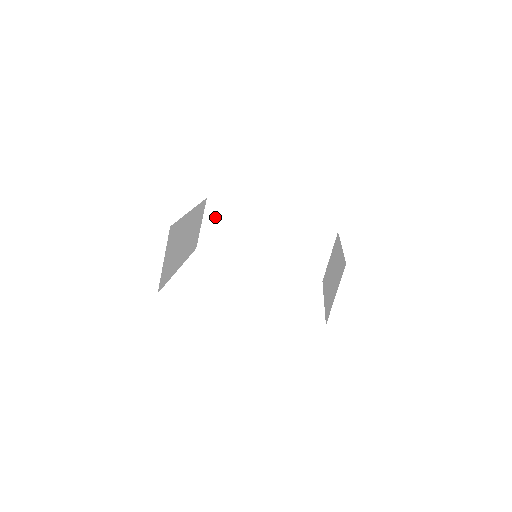
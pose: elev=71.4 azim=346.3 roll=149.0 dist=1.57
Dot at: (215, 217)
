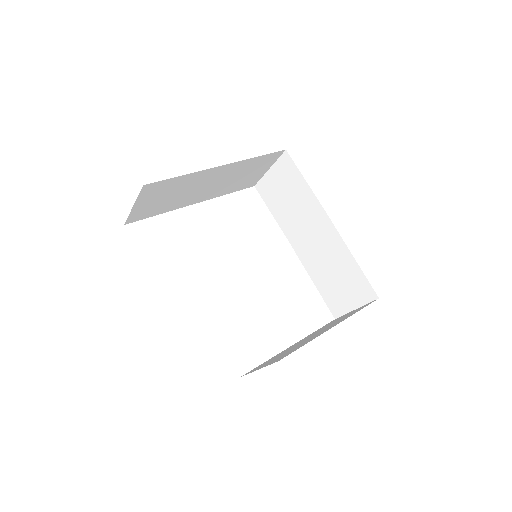
Dot at: (283, 174)
